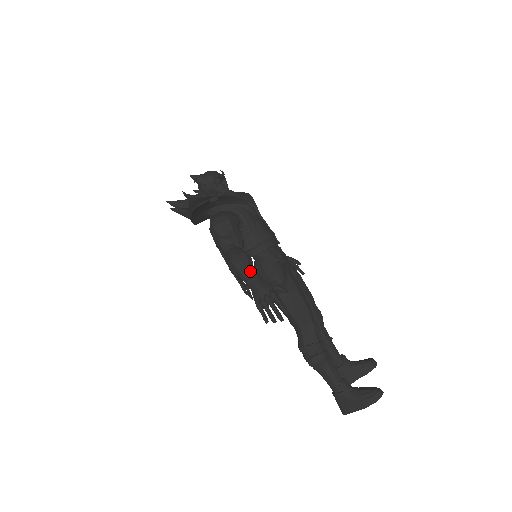
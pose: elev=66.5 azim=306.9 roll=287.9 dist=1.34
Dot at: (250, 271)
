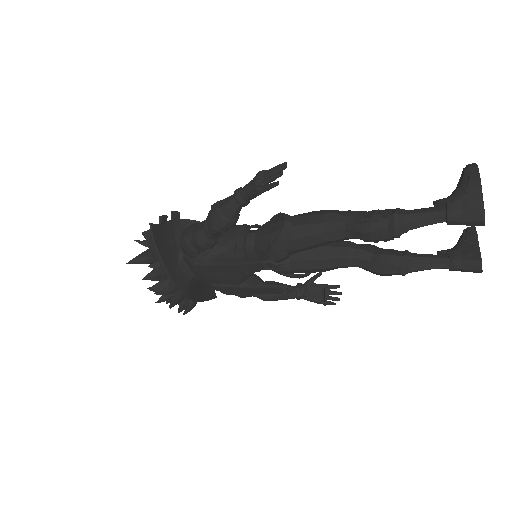
Dot at: (230, 196)
